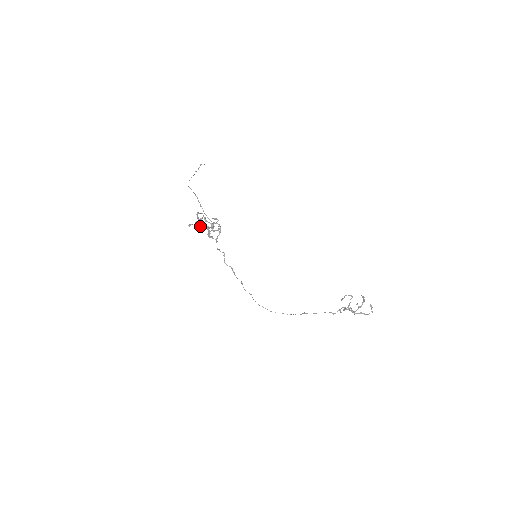
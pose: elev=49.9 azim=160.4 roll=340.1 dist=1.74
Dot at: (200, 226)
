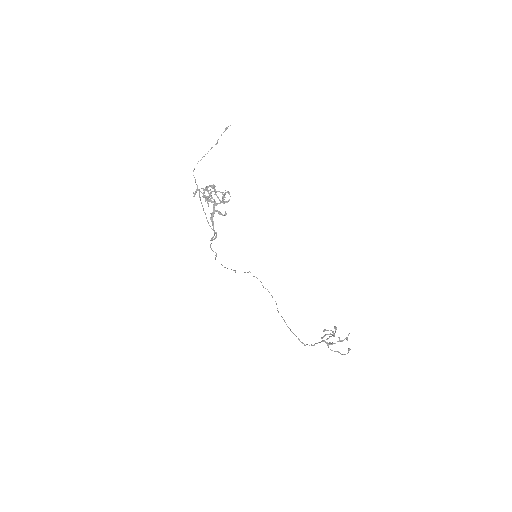
Dot at: occluded
